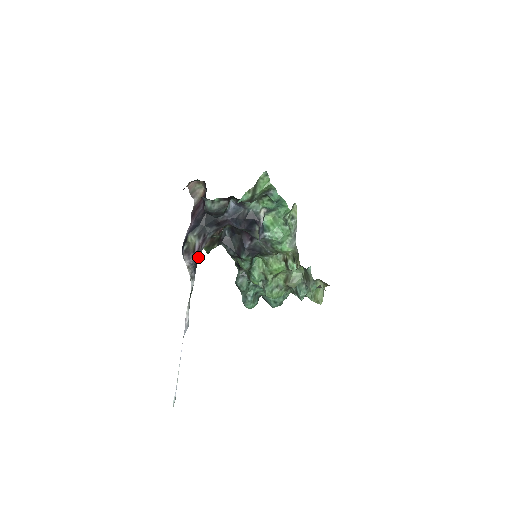
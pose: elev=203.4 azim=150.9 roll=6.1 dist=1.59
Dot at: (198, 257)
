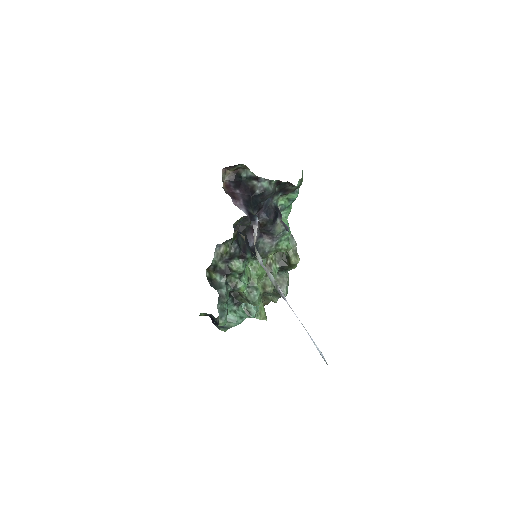
Dot at: occluded
